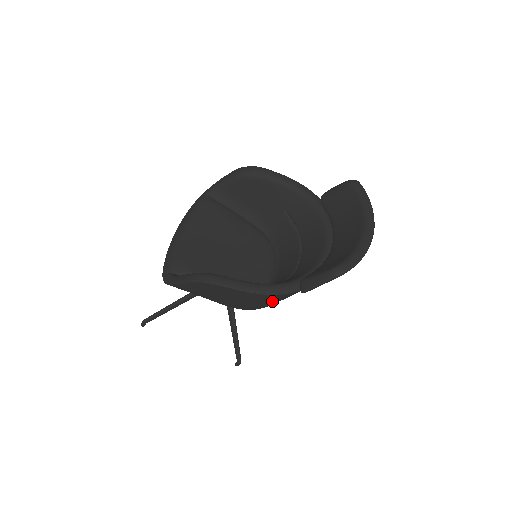
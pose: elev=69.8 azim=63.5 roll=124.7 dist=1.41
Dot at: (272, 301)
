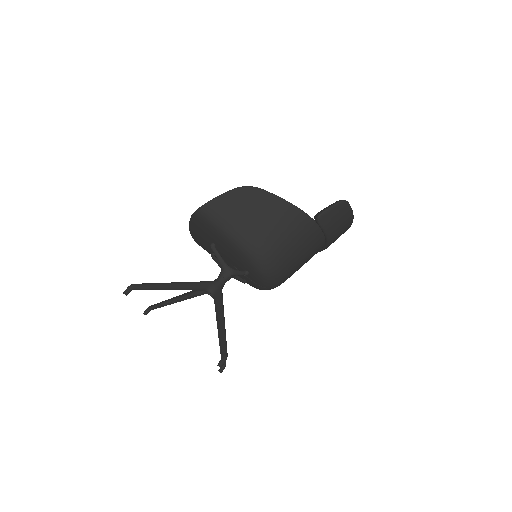
Dot at: (291, 231)
